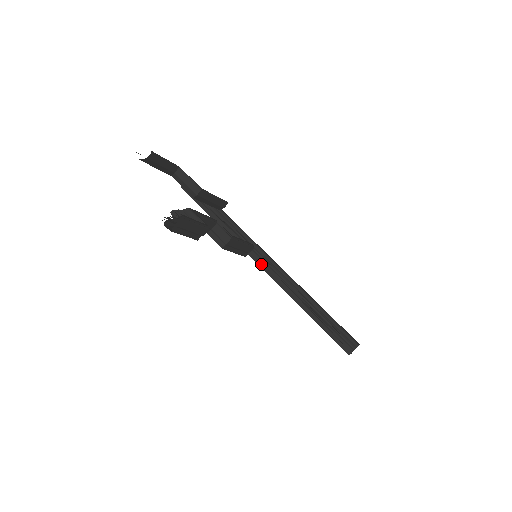
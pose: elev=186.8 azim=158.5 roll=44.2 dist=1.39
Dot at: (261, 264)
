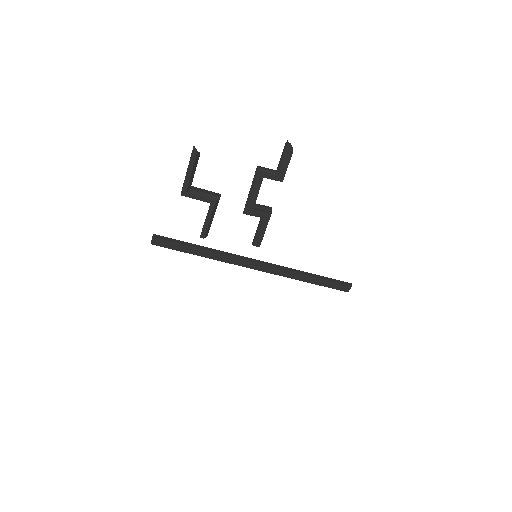
Dot at: (261, 262)
